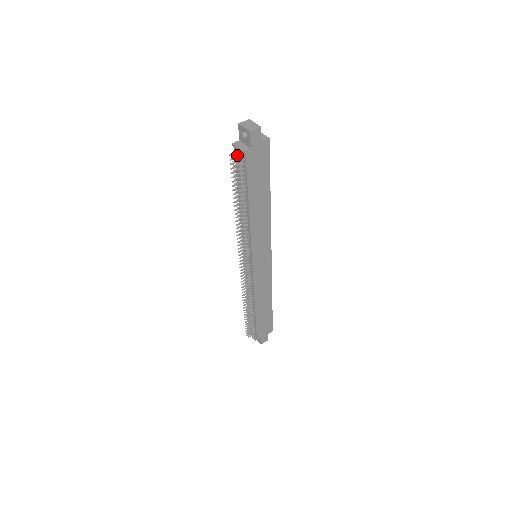
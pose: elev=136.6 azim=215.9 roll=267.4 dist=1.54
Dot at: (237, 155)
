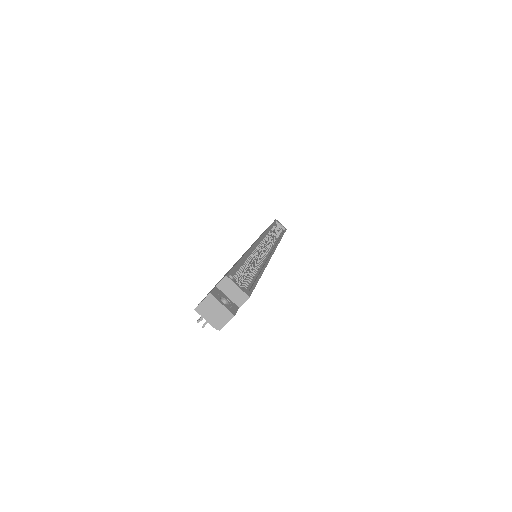
Dot at: (208, 322)
